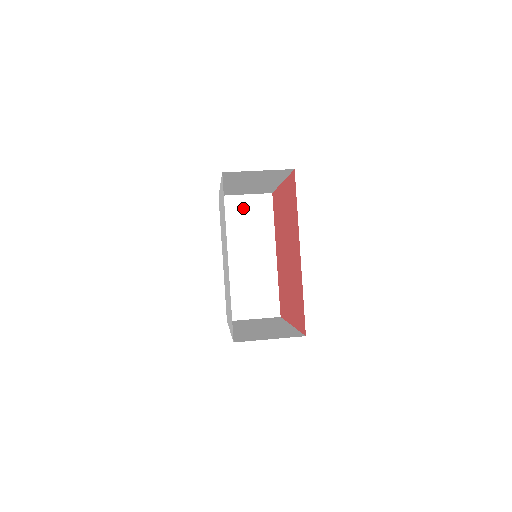
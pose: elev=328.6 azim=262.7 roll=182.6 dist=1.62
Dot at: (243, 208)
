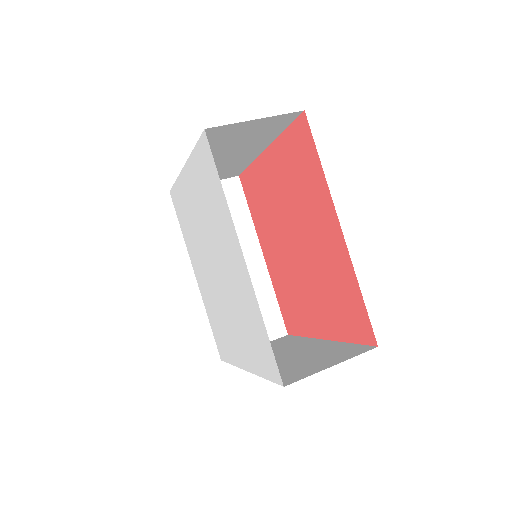
Dot at: occluded
